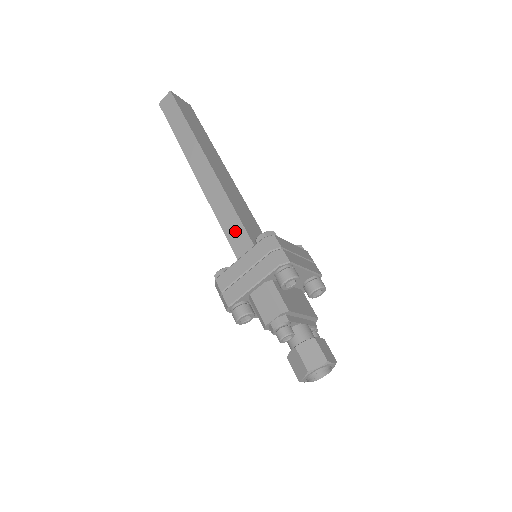
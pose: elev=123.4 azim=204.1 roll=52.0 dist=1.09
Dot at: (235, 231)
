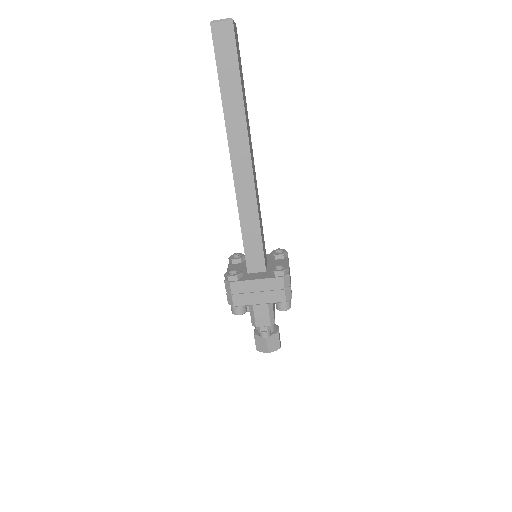
Dot at: (253, 241)
